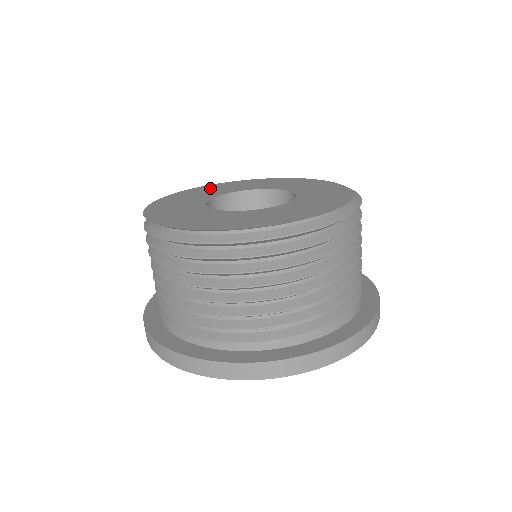
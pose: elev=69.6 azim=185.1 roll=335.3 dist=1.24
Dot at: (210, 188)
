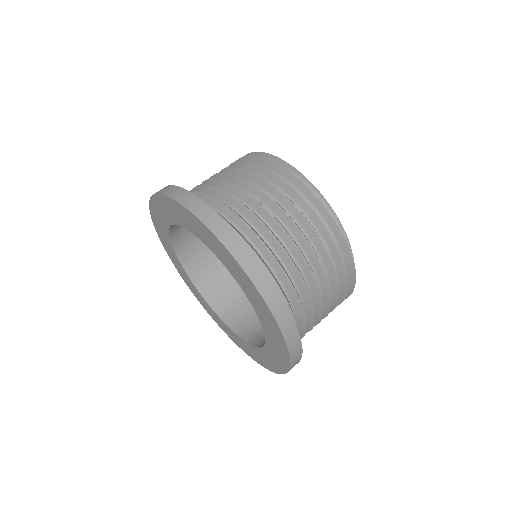
Dot at: occluded
